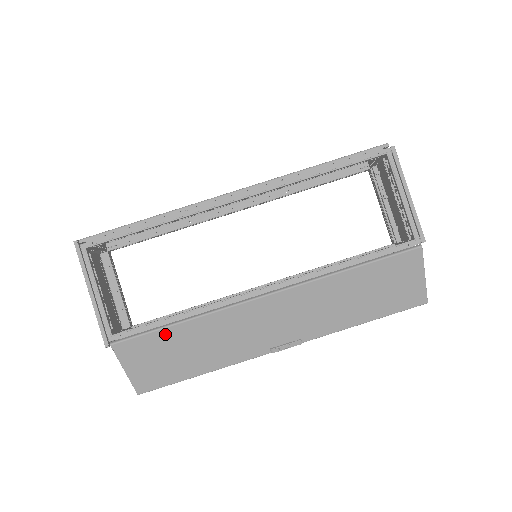
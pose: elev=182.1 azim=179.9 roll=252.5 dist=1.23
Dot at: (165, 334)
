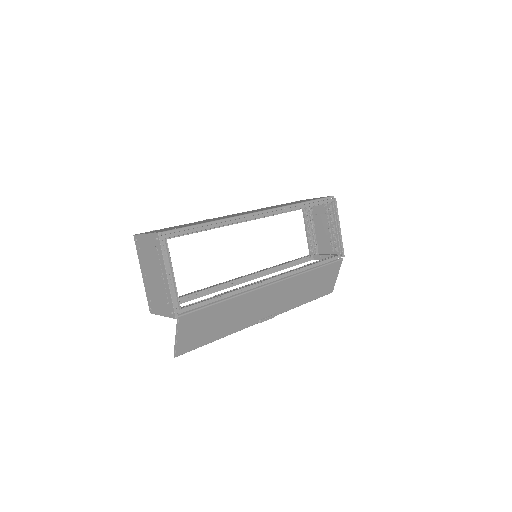
Dot at: (213, 309)
